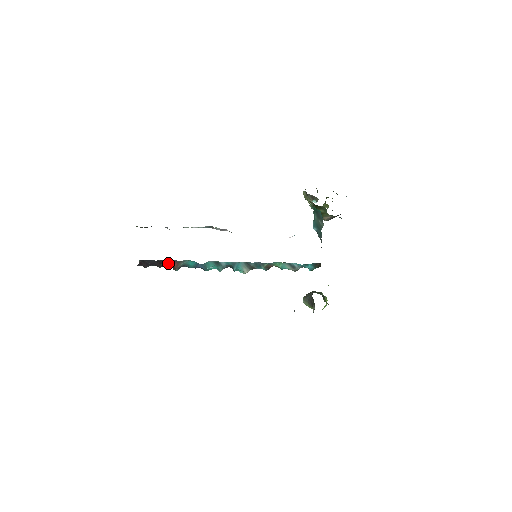
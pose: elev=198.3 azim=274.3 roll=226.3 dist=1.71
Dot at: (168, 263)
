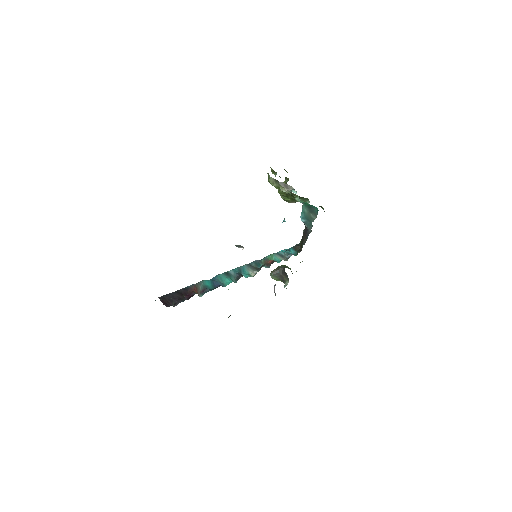
Dot at: (189, 291)
